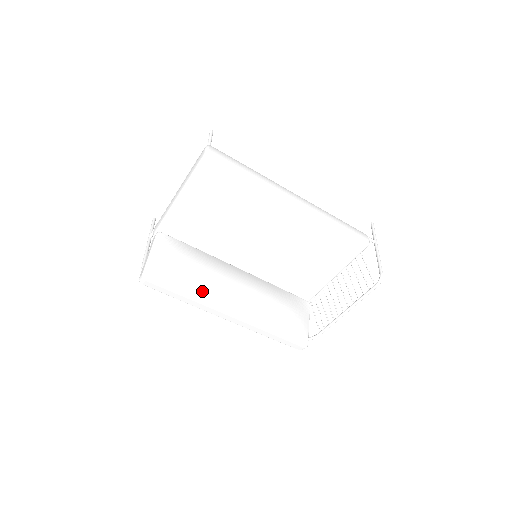
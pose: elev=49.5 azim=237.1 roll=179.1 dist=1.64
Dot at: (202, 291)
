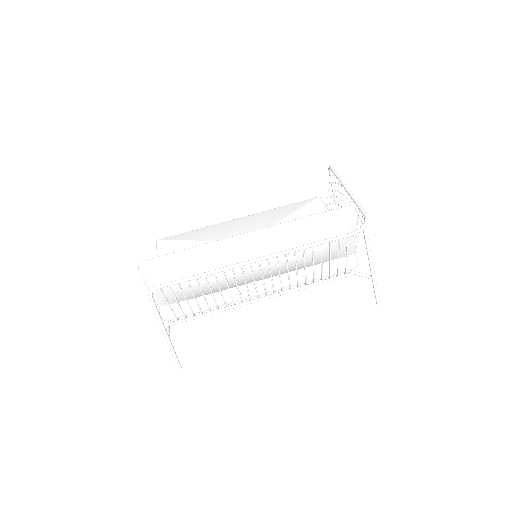
Dot at: occluded
